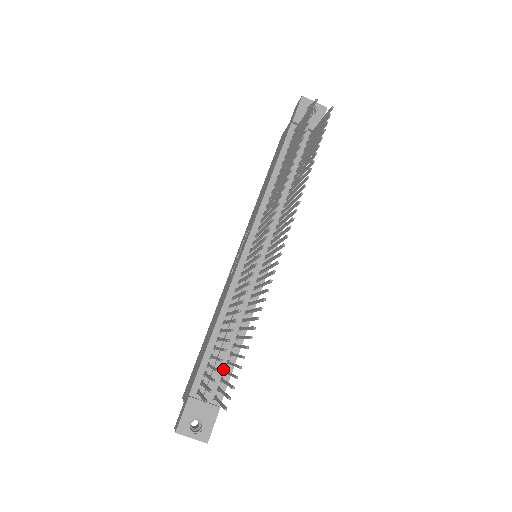
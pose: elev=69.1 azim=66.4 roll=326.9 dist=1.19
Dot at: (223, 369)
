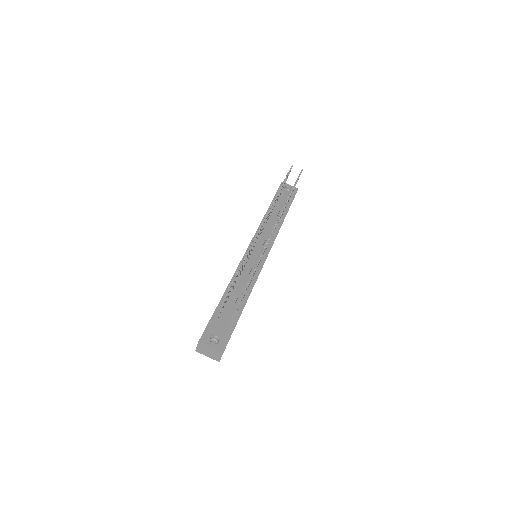
Dot at: occluded
